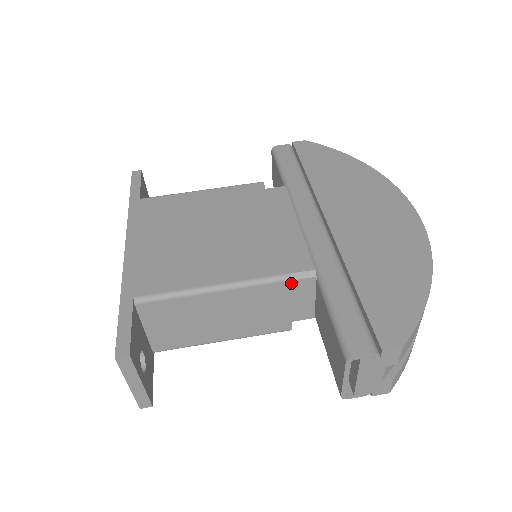
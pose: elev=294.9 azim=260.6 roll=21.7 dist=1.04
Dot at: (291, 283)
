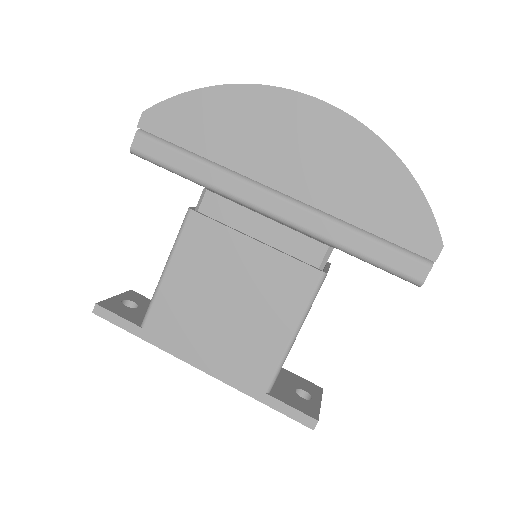
Dot at: occluded
